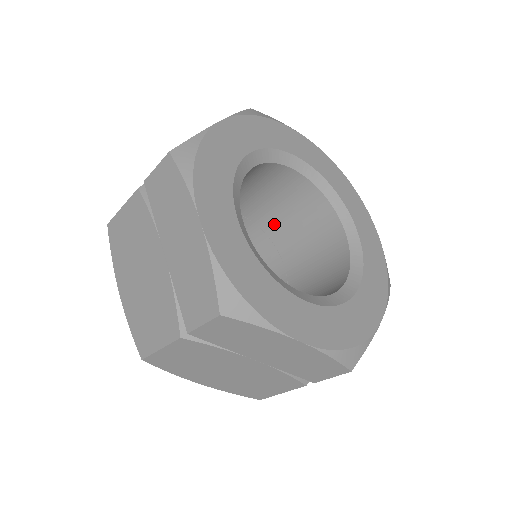
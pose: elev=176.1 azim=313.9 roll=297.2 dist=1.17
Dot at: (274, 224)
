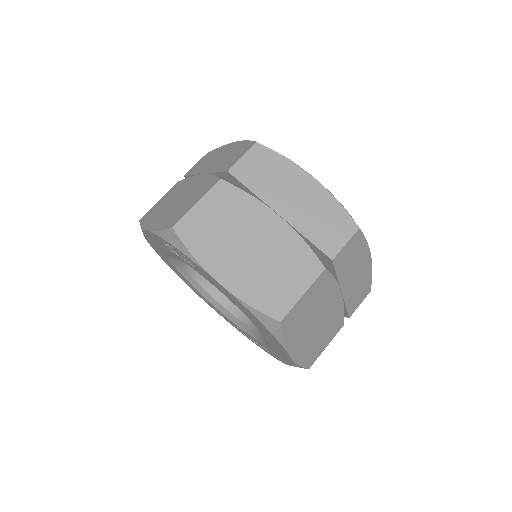
Dot at: occluded
